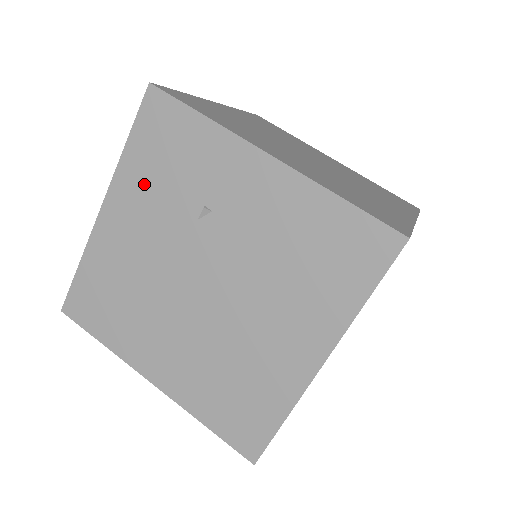
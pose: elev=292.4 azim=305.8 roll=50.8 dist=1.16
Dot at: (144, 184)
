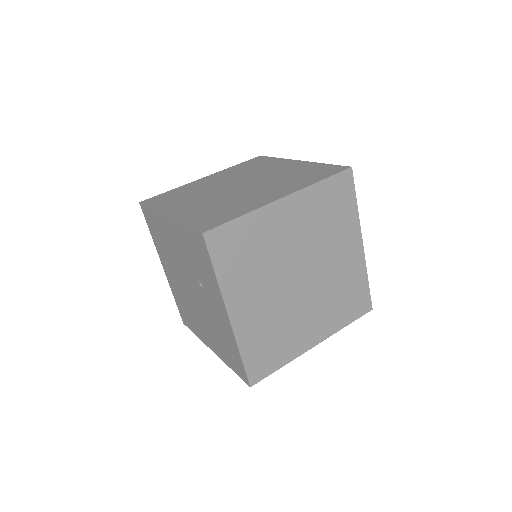
Dot at: (185, 243)
